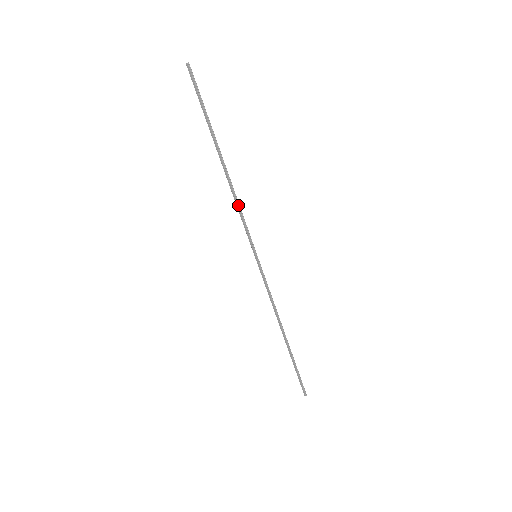
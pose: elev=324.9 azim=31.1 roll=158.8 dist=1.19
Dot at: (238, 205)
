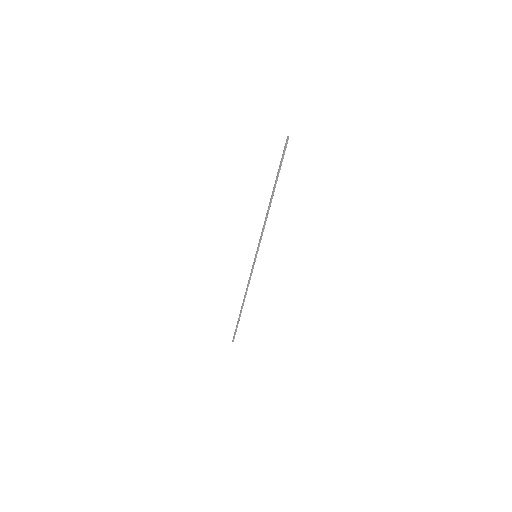
Dot at: (264, 225)
